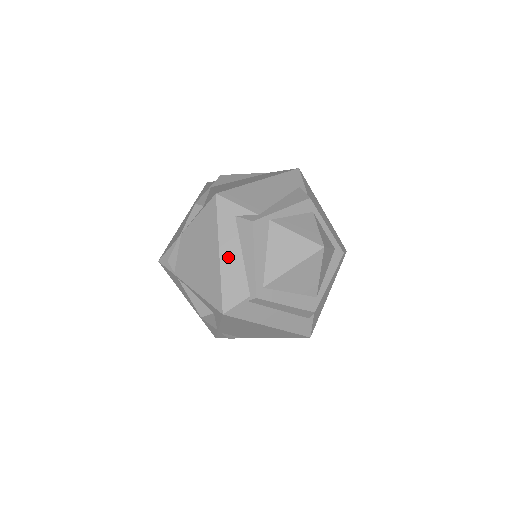
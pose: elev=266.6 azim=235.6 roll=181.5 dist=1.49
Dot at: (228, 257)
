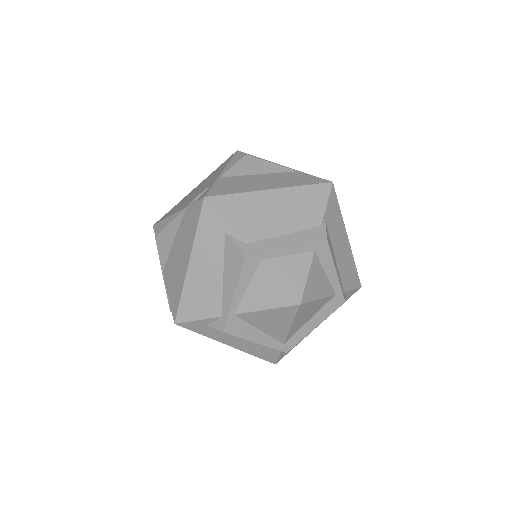
Dot at: (236, 344)
